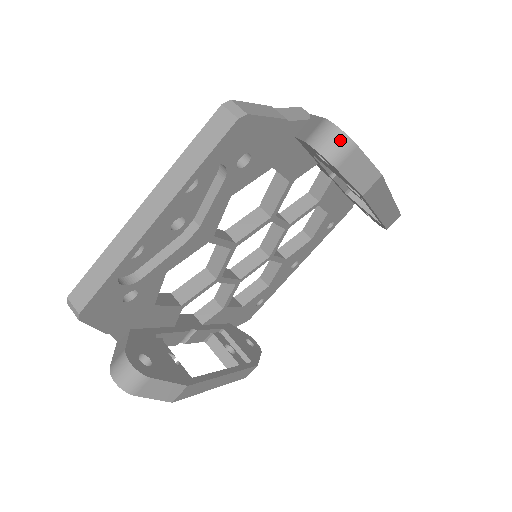
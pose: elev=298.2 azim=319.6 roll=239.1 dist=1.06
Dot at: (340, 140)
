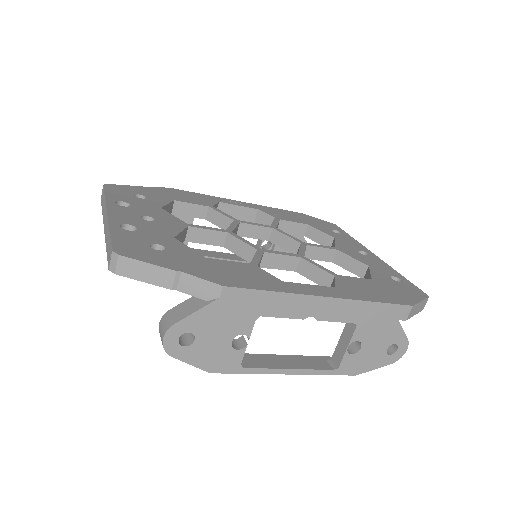
Dot at: (162, 343)
